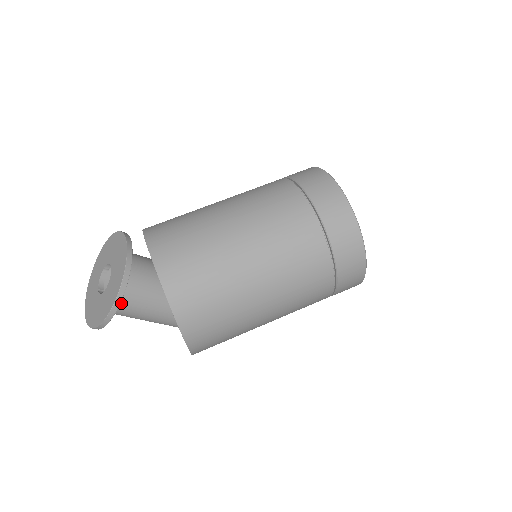
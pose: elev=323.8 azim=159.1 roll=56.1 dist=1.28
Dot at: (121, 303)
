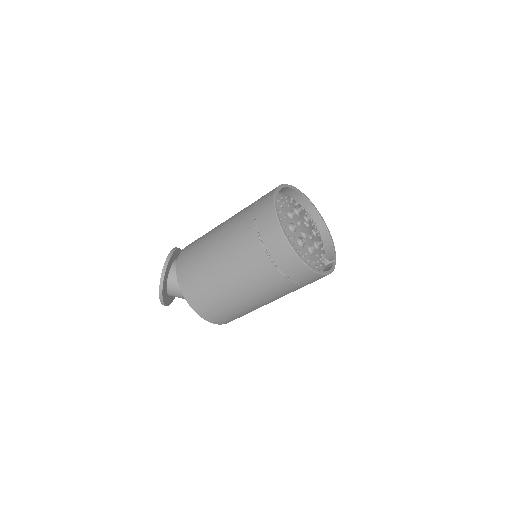
Dot at: (171, 291)
